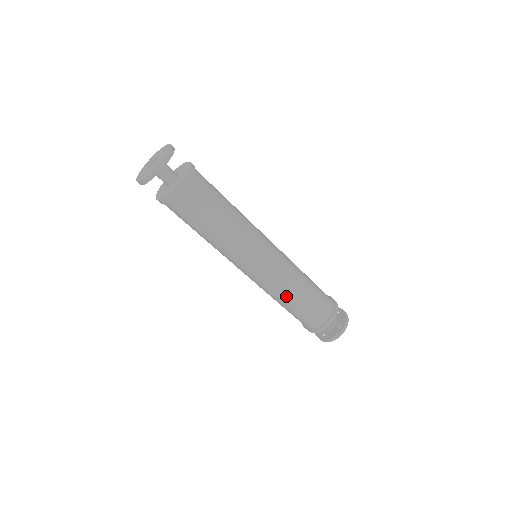
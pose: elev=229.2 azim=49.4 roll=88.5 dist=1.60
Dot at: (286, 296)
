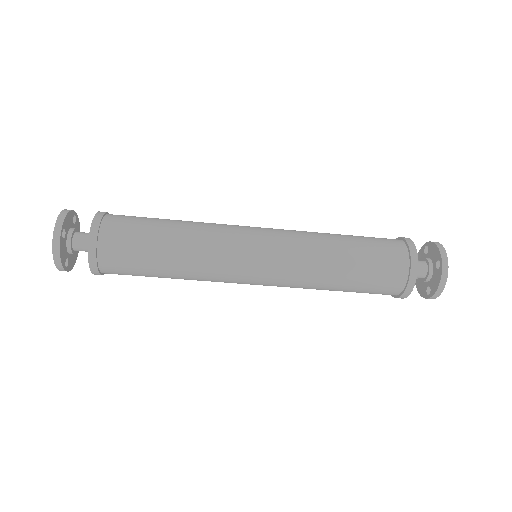
Dot at: (324, 275)
